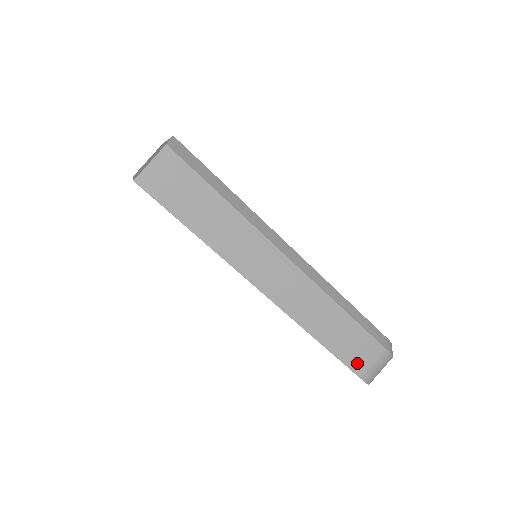
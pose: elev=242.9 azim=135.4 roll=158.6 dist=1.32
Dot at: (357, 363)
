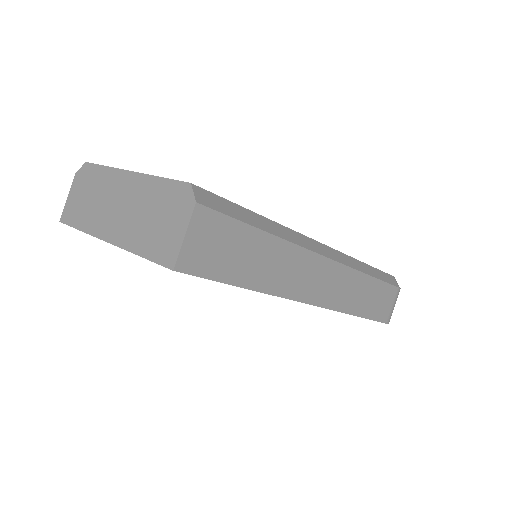
Dot at: (384, 314)
